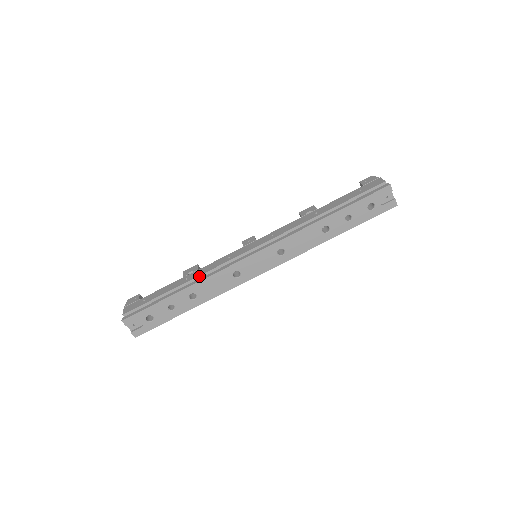
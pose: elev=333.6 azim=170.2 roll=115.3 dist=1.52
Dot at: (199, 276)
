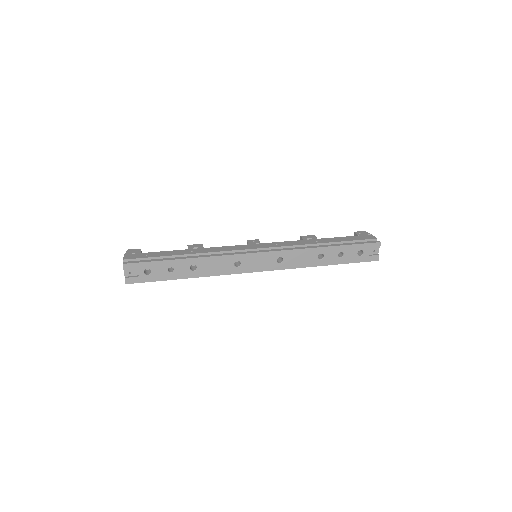
Dot at: (205, 253)
